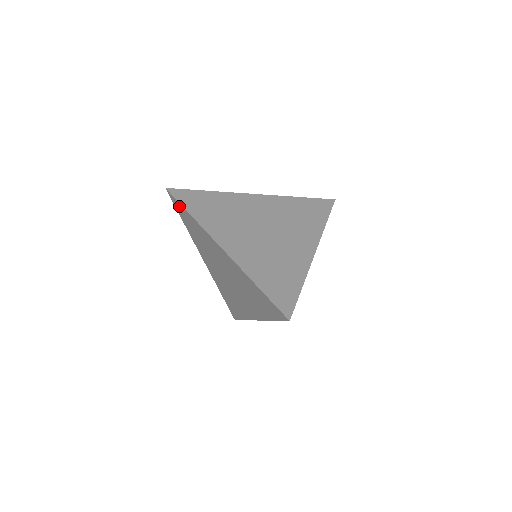
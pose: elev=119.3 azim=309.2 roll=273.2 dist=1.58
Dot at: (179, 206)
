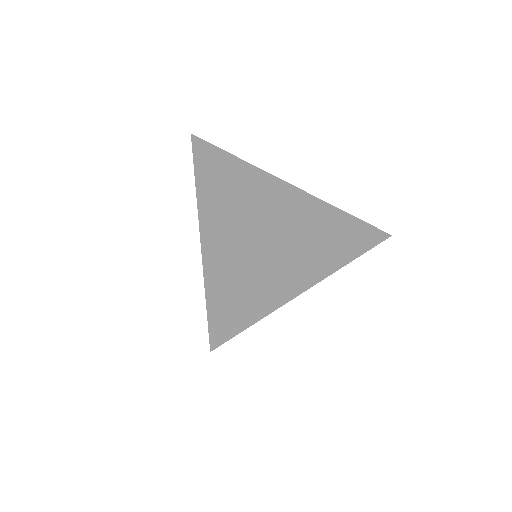
Dot at: occluded
